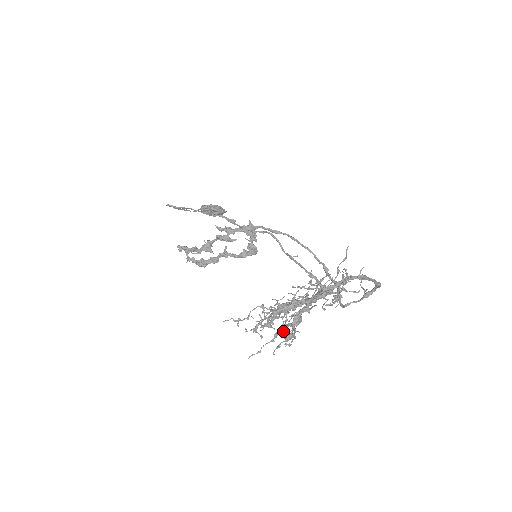
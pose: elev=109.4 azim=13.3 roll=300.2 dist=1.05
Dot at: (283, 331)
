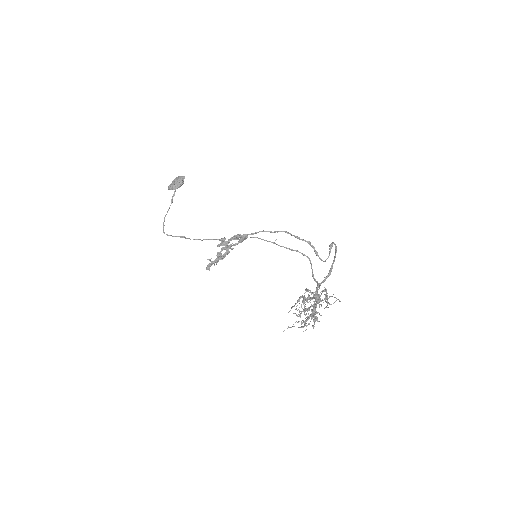
Dot at: occluded
